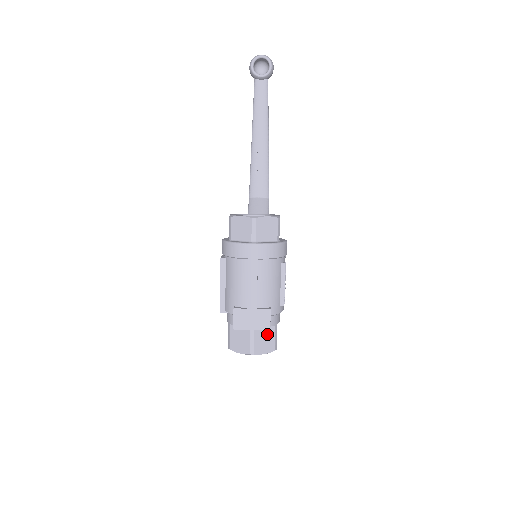
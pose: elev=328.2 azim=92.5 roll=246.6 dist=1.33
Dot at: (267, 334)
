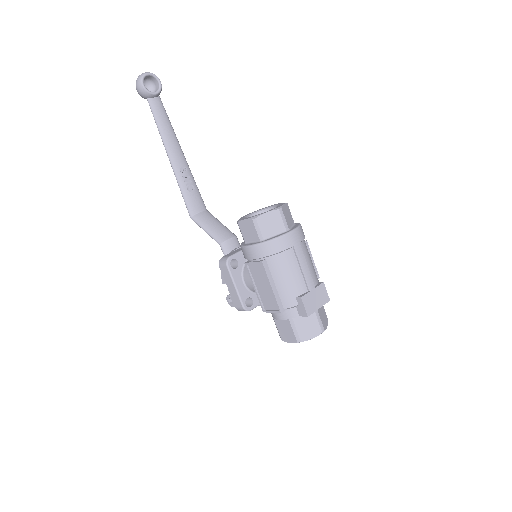
Dot at: (321, 309)
